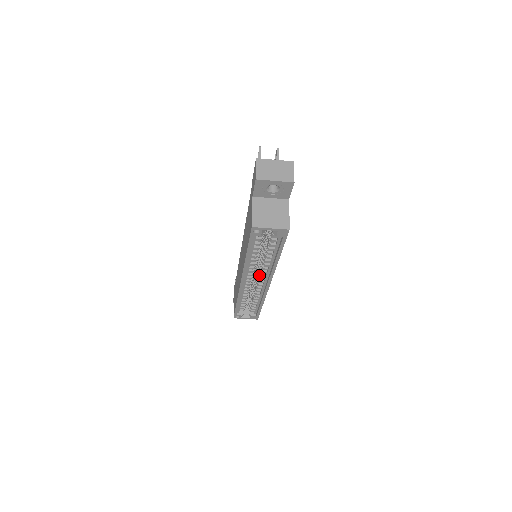
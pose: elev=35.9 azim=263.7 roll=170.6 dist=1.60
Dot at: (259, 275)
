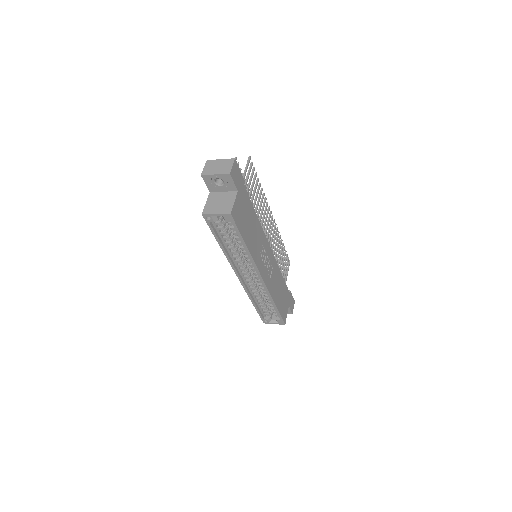
Dot at: occluded
